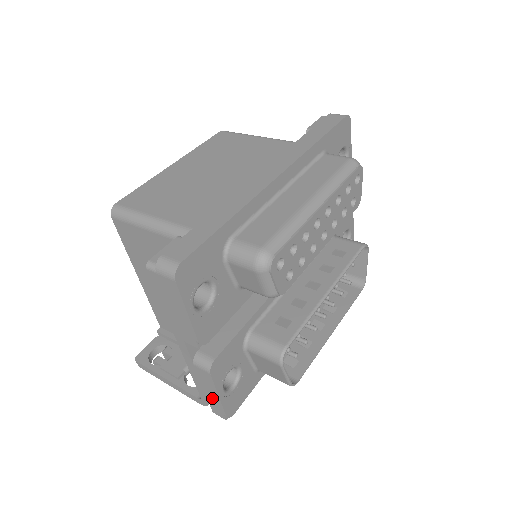
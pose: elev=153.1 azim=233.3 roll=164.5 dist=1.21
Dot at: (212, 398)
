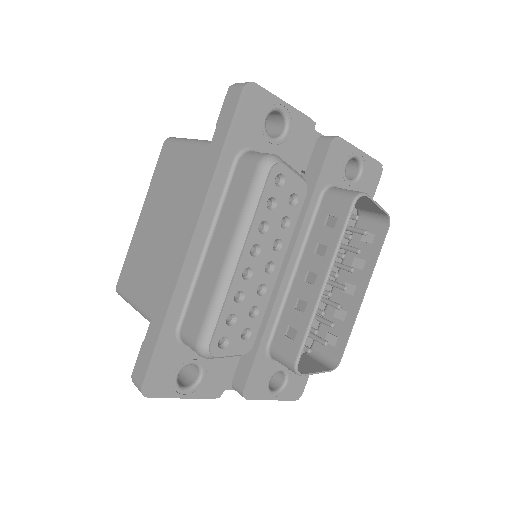
Dot at: occluded
